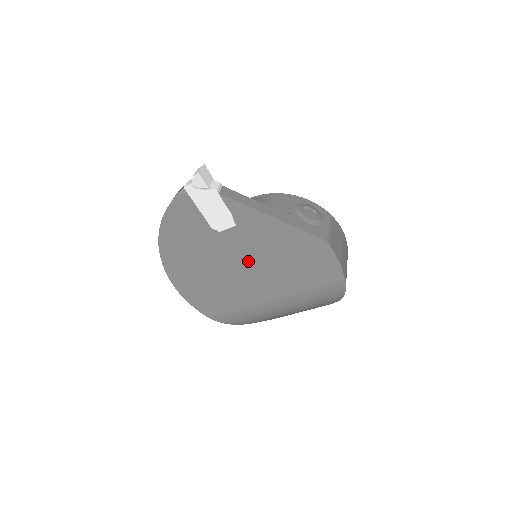
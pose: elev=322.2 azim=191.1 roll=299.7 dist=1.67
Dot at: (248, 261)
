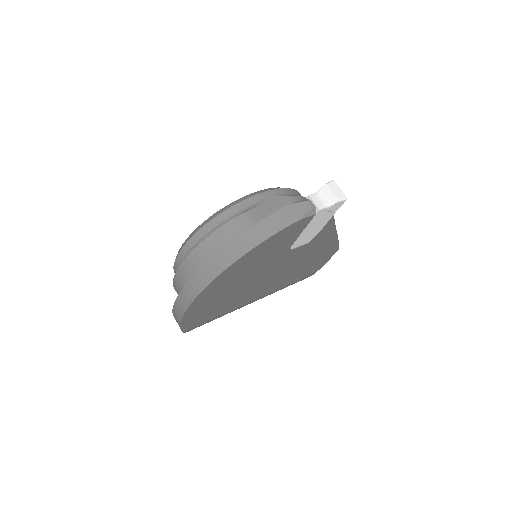
Dot at: (280, 271)
